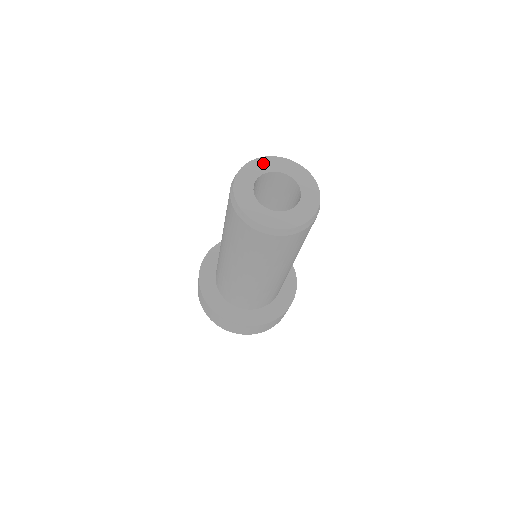
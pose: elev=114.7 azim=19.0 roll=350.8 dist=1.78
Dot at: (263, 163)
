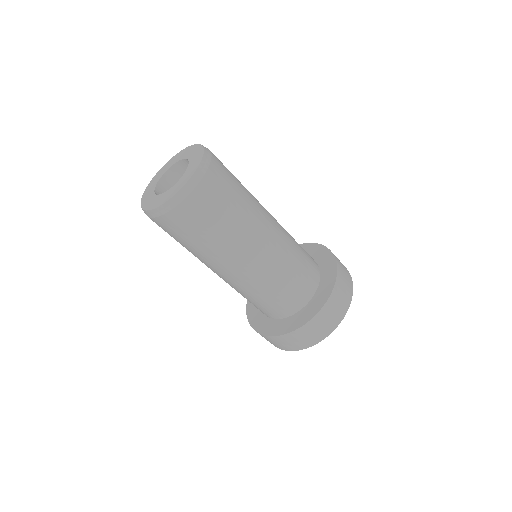
Dot at: (158, 174)
